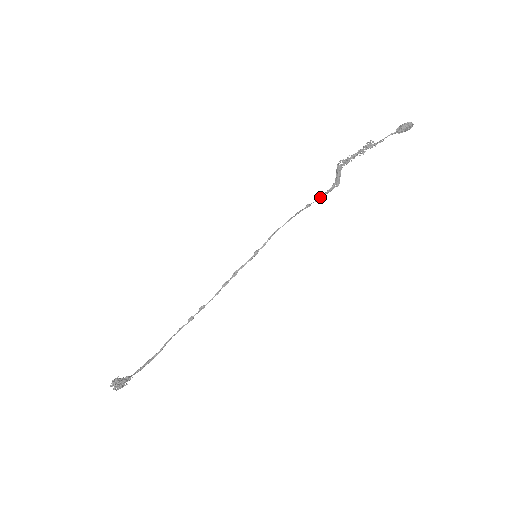
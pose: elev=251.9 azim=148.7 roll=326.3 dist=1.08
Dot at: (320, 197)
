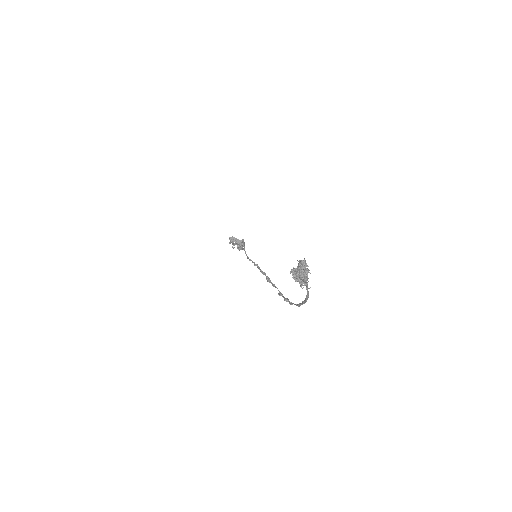
Dot at: (242, 239)
